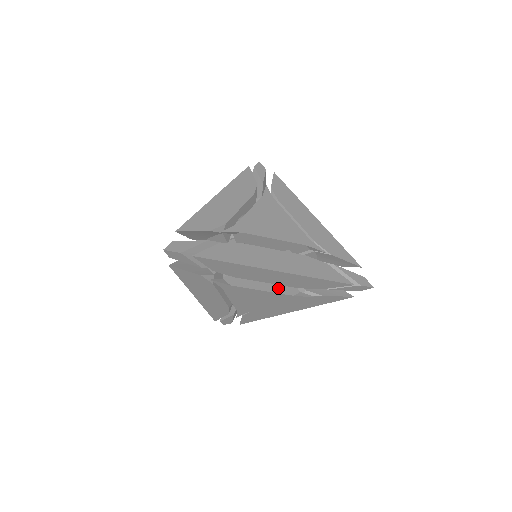
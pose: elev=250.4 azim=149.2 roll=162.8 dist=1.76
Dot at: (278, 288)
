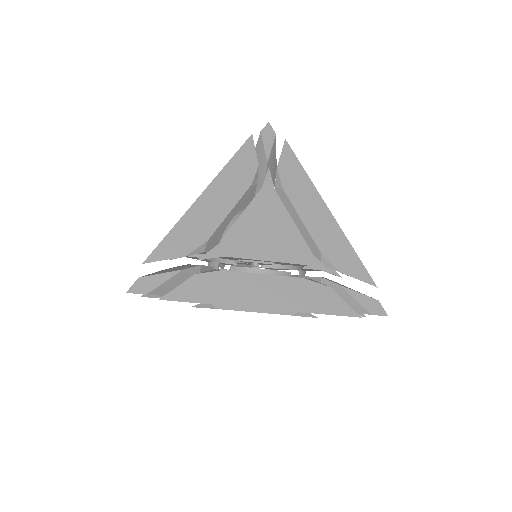
Dot at: occluded
